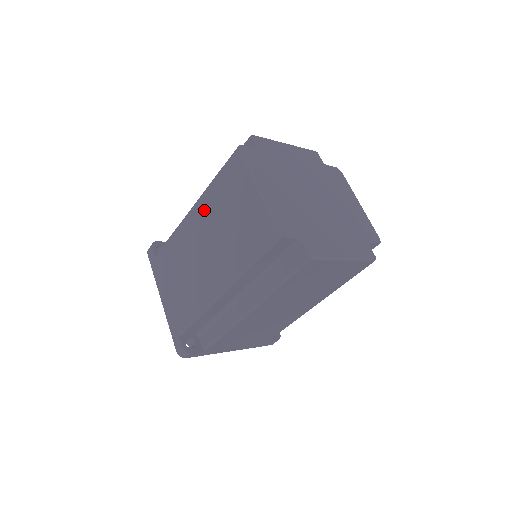
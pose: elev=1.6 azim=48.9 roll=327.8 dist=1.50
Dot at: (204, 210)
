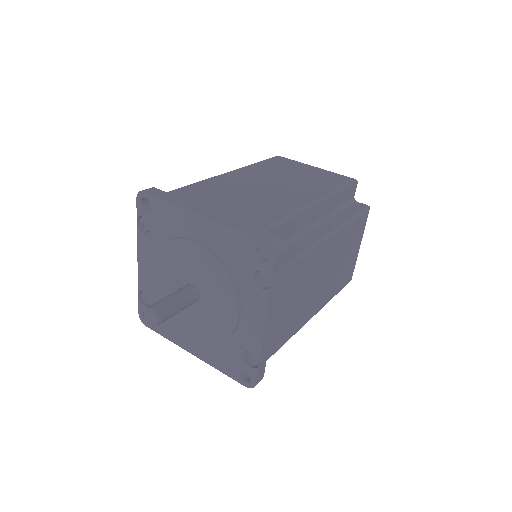
Dot at: (254, 171)
